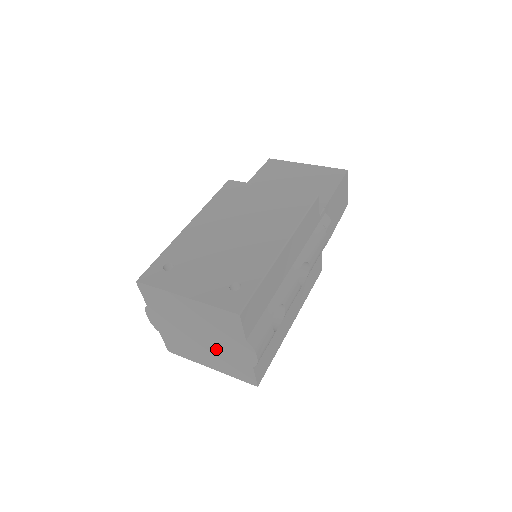
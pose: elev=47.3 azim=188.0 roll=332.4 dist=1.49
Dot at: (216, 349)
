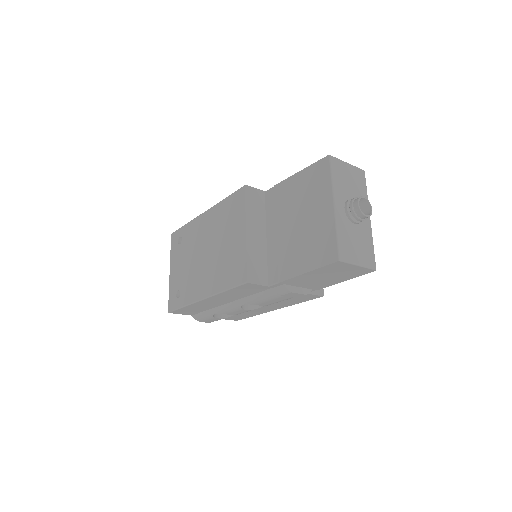
Dot at: occluded
